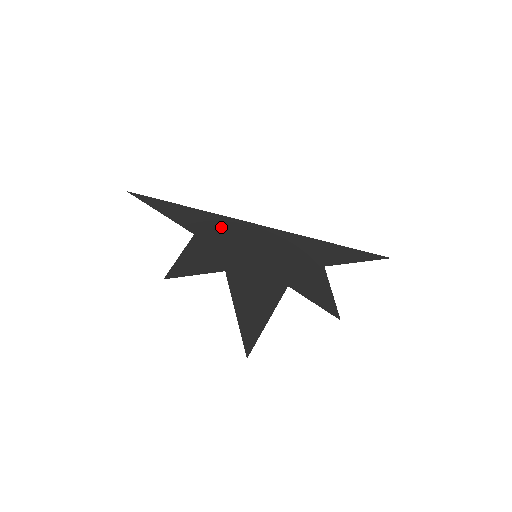
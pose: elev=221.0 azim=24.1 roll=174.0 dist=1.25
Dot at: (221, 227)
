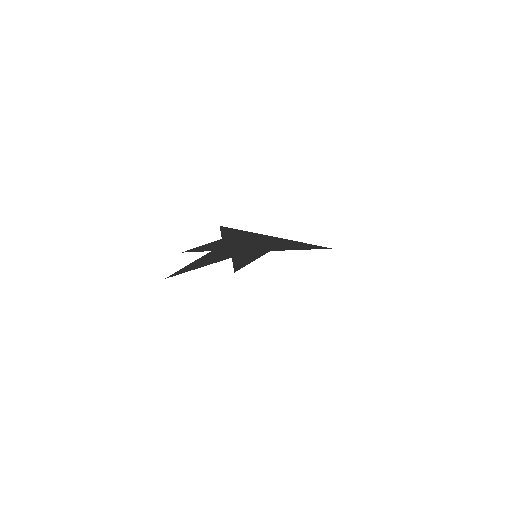
Dot at: (240, 236)
